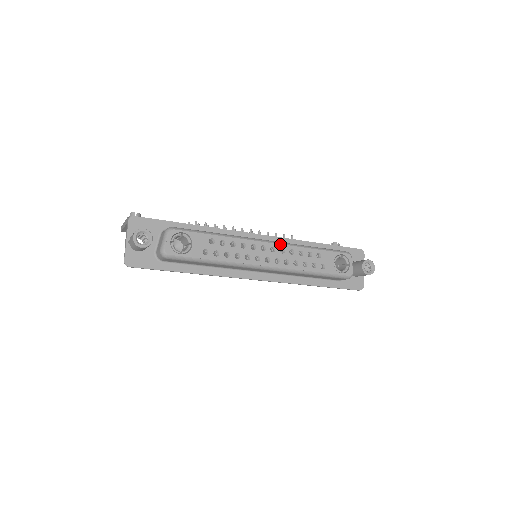
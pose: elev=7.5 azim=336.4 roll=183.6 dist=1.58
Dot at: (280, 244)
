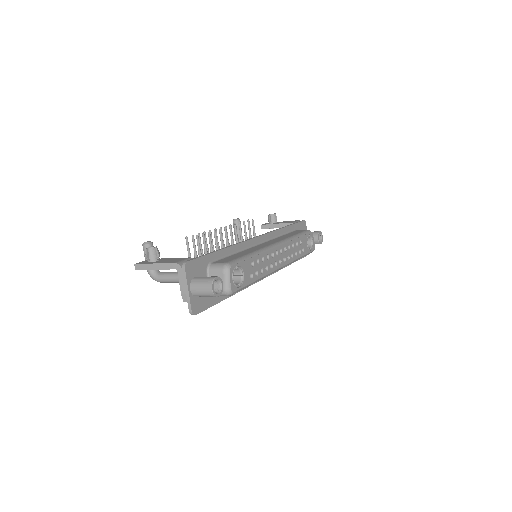
Dot at: (283, 244)
